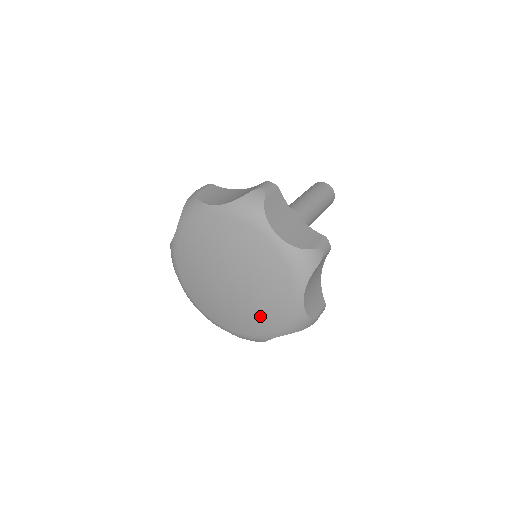
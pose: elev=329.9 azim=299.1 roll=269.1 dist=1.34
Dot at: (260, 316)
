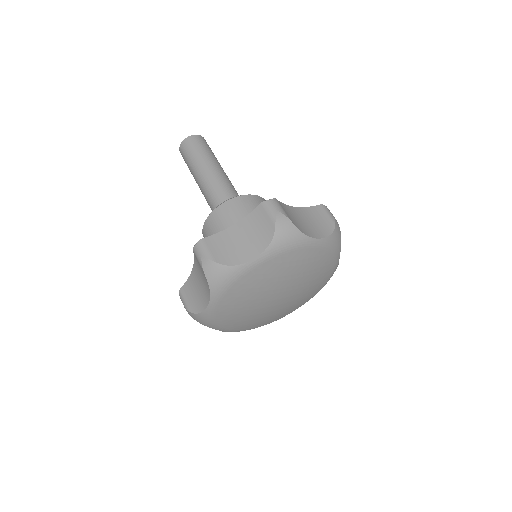
Dot at: (308, 295)
